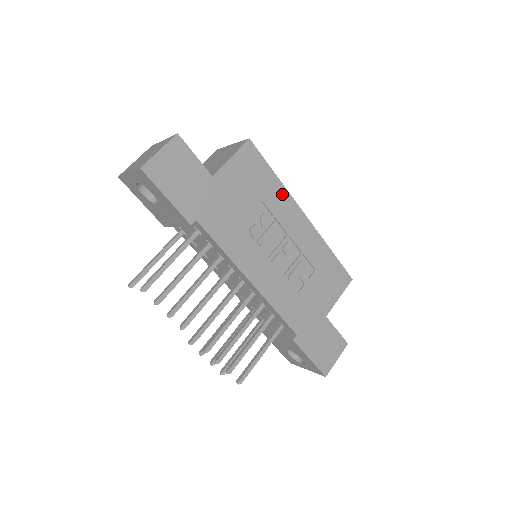
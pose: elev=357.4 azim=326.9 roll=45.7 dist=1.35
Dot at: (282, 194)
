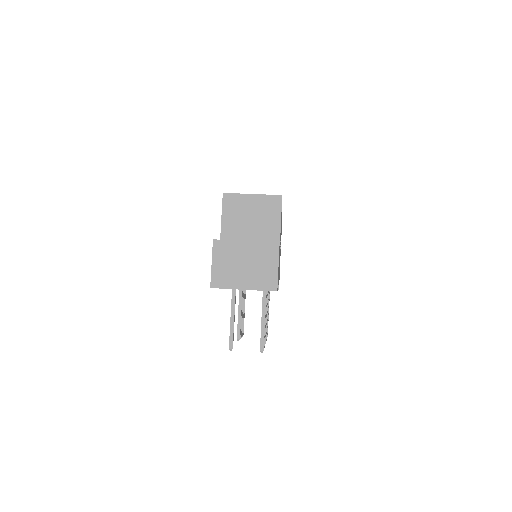
Dot at: occluded
